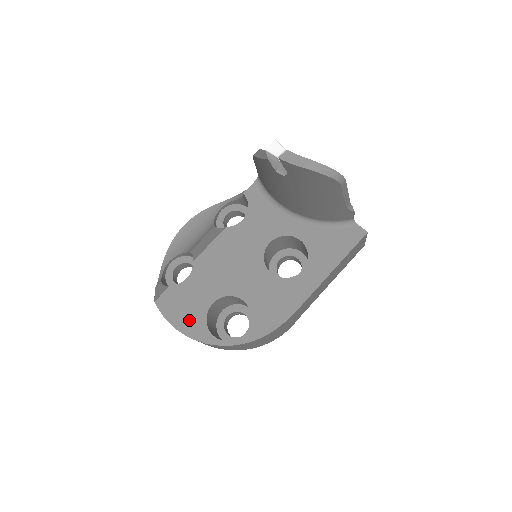
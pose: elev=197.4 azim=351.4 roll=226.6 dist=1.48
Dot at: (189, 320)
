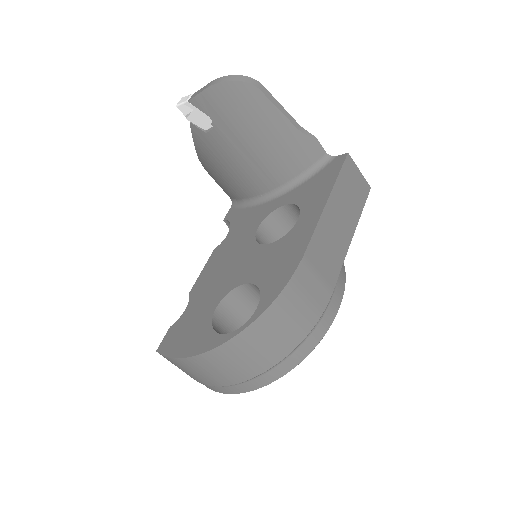
Dot at: (194, 340)
